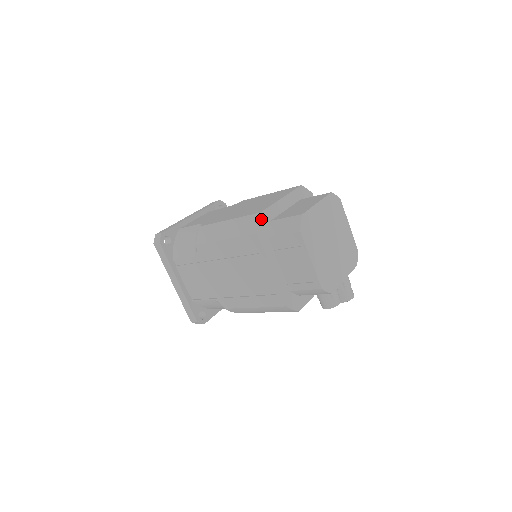
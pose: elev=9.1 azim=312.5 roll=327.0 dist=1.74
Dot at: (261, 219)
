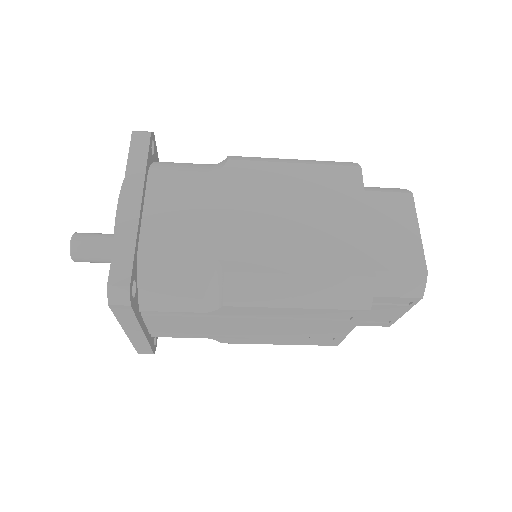
Dot at: (373, 283)
